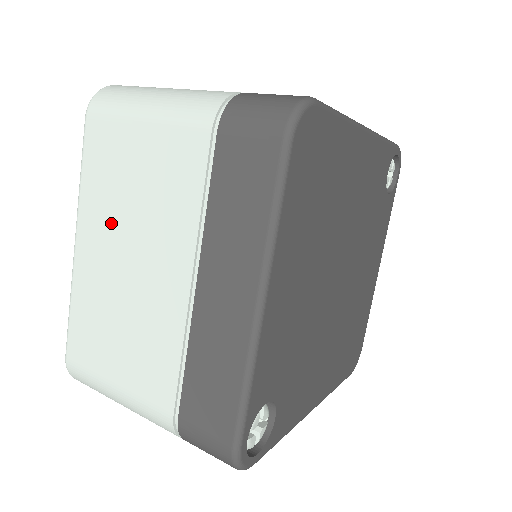
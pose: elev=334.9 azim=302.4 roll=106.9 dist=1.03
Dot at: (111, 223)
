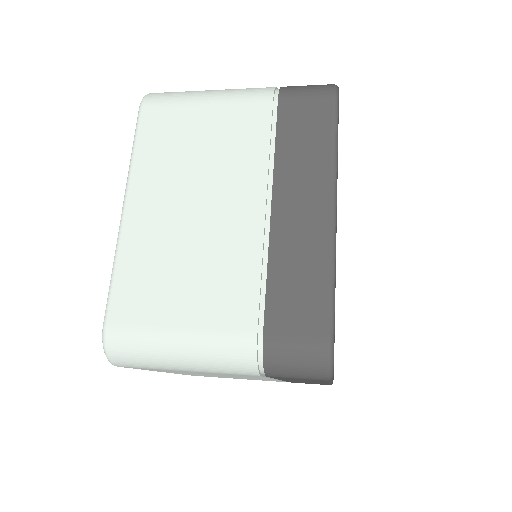
Dot at: (172, 181)
